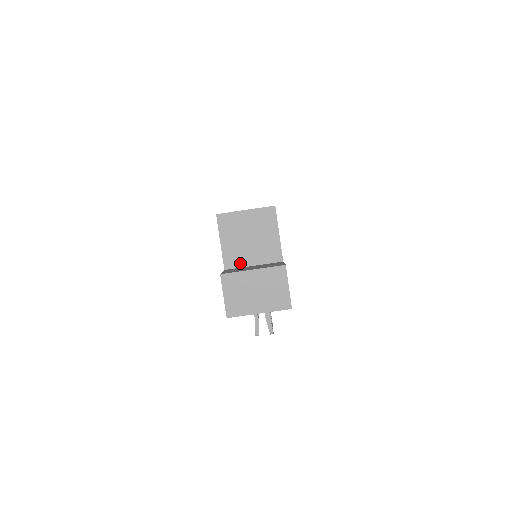
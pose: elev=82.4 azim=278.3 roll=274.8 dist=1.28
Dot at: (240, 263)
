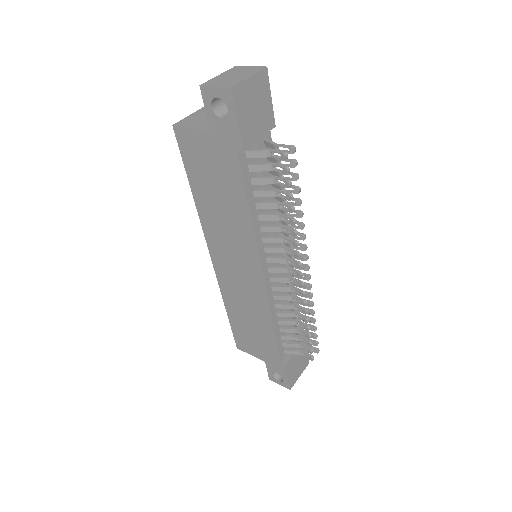
Dot at: occluded
